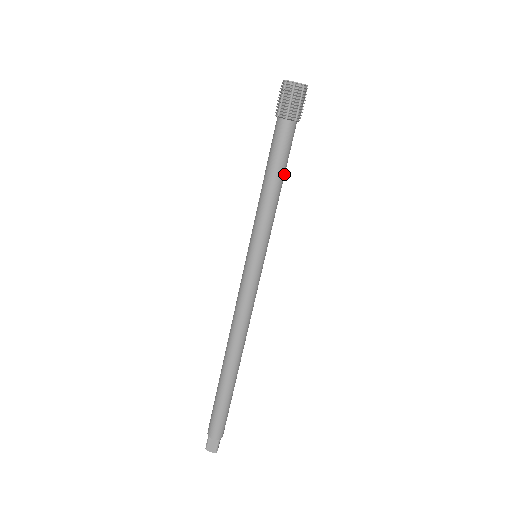
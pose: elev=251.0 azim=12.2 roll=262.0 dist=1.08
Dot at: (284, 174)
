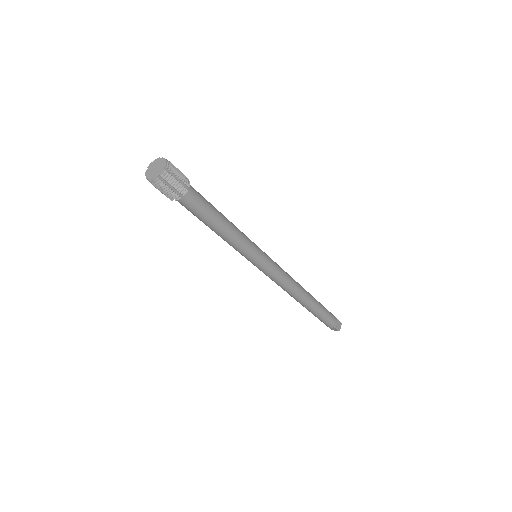
Dot at: (218, 218)
